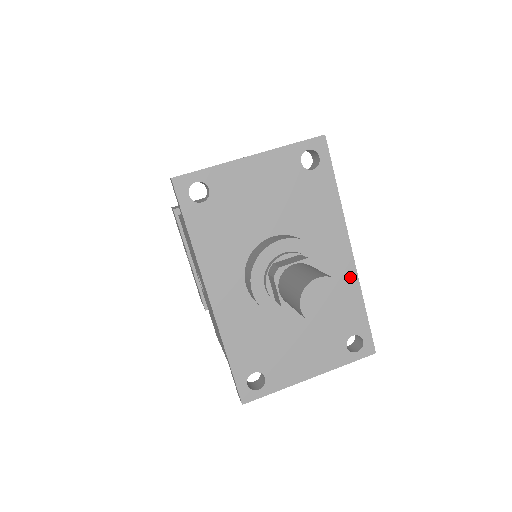
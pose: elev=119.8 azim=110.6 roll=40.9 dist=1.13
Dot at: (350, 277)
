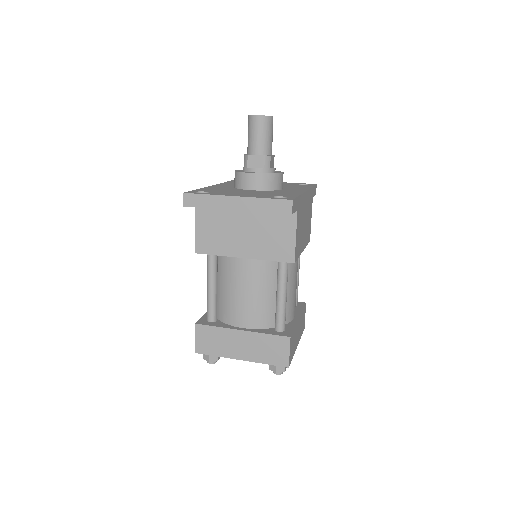
Dot at: (298, 192)
